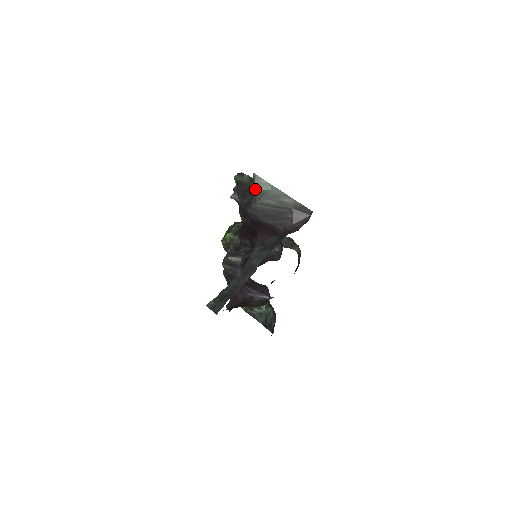
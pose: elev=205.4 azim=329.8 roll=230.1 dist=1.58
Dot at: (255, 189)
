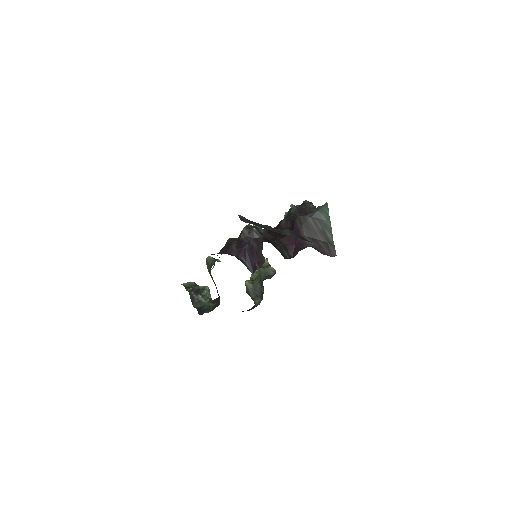
Dot at: (319, 210)
